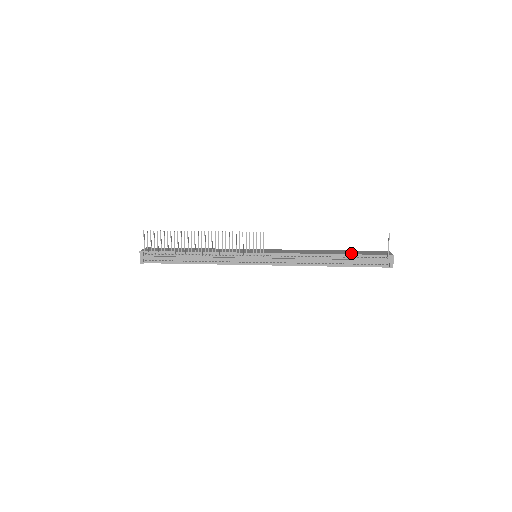
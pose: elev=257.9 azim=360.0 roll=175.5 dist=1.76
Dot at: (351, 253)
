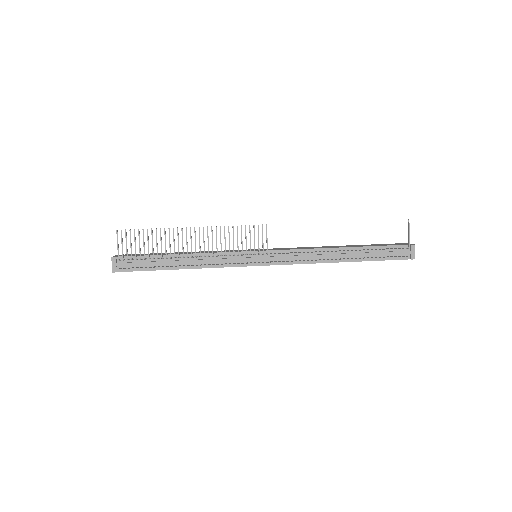
Dot at: occluded
